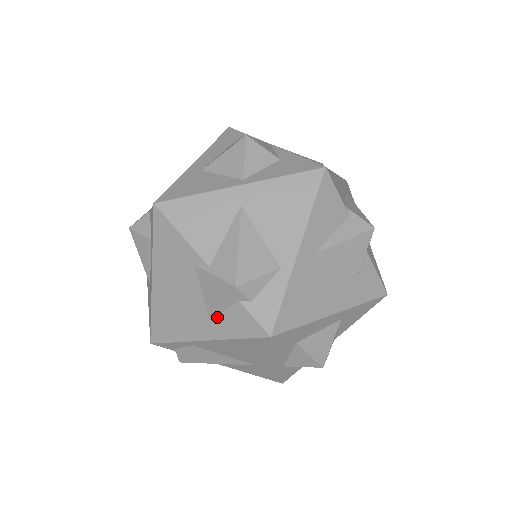
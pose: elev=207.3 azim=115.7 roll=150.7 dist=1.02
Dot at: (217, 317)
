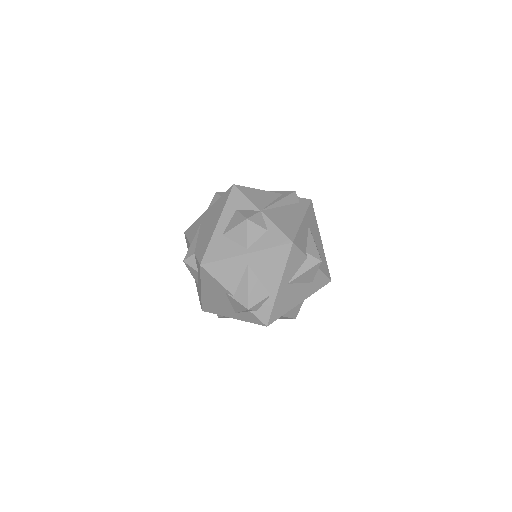
Dot at: (239, 313)
